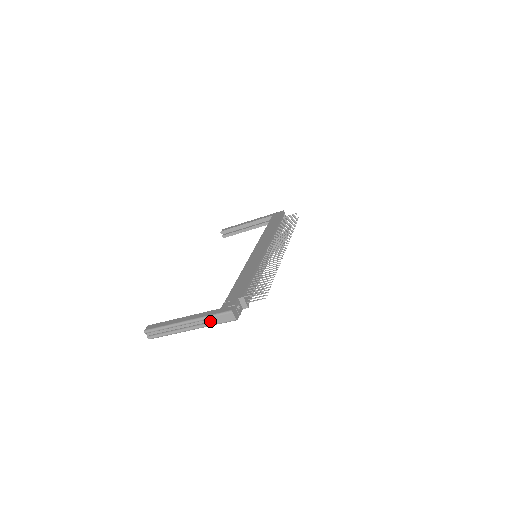
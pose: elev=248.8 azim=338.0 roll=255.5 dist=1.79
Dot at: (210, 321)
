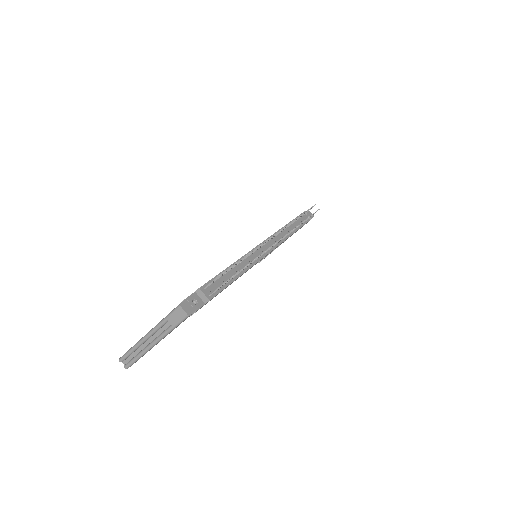
Dot at: (168, 326)
